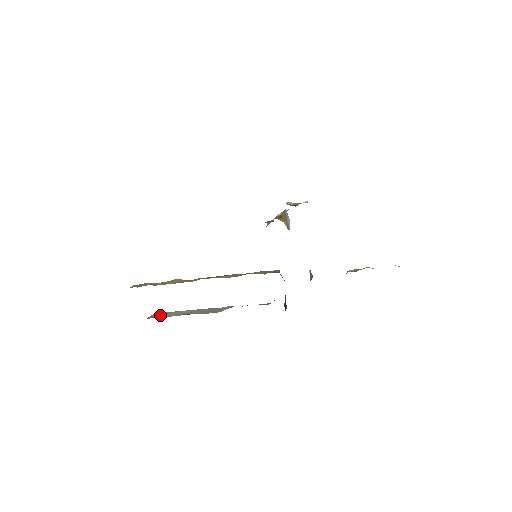
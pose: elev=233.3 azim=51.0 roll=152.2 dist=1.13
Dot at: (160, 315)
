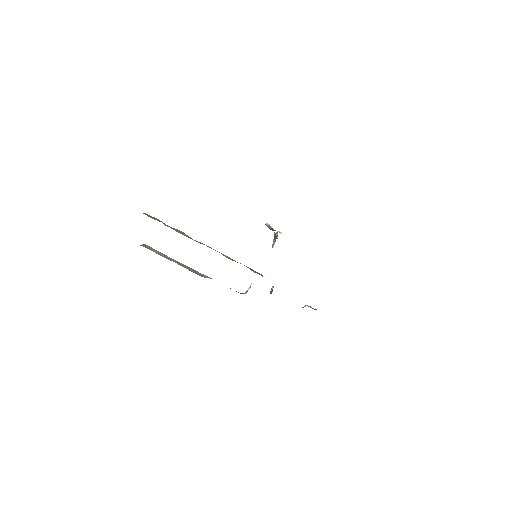
Dot at: (151, 249)
